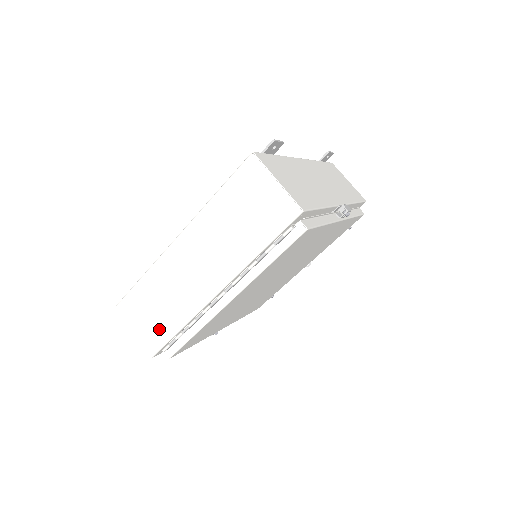
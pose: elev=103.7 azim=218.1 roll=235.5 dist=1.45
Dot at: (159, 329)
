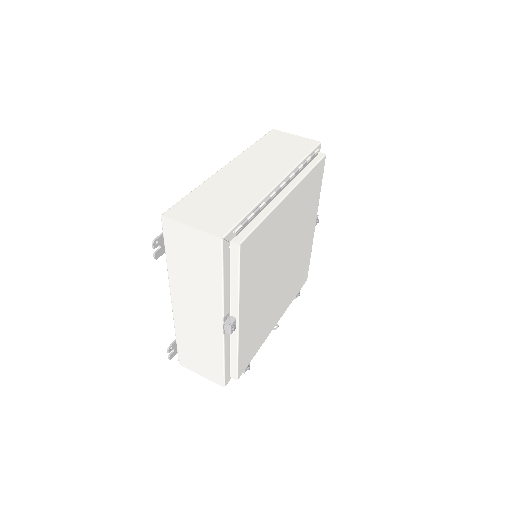
Dot at: (226, 215)
